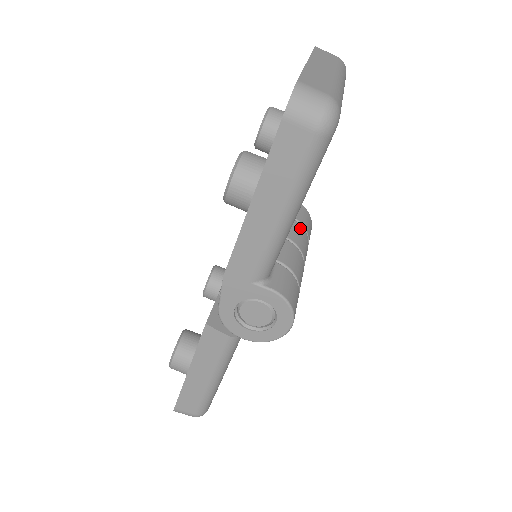
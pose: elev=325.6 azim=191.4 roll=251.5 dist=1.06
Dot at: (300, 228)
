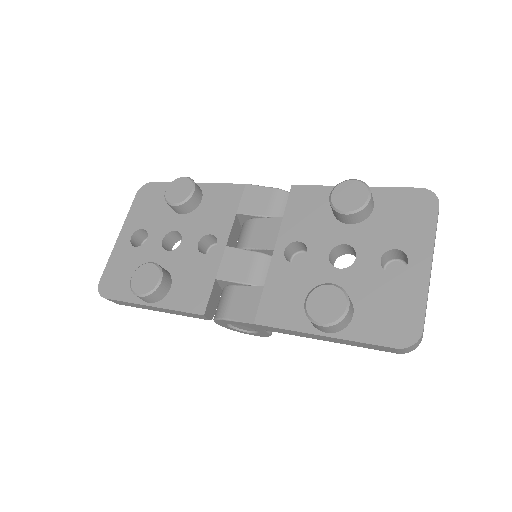
Dot at: occluded
